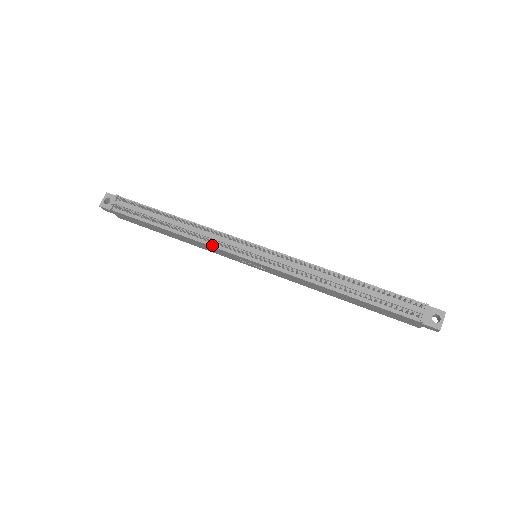
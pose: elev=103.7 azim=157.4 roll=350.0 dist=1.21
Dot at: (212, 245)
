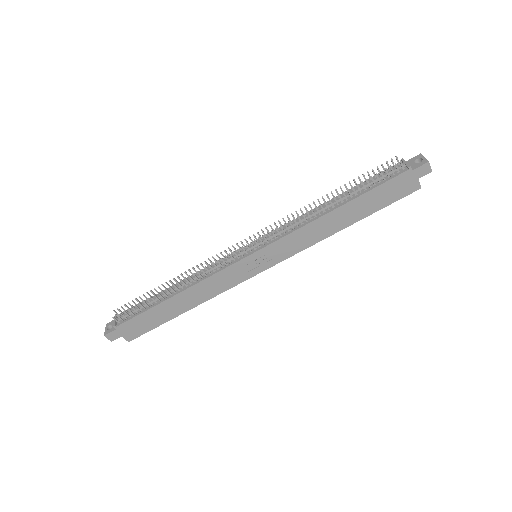
Dot at: (214, 273)
